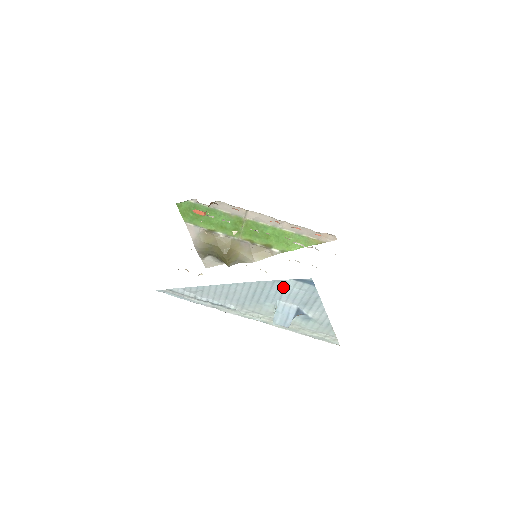
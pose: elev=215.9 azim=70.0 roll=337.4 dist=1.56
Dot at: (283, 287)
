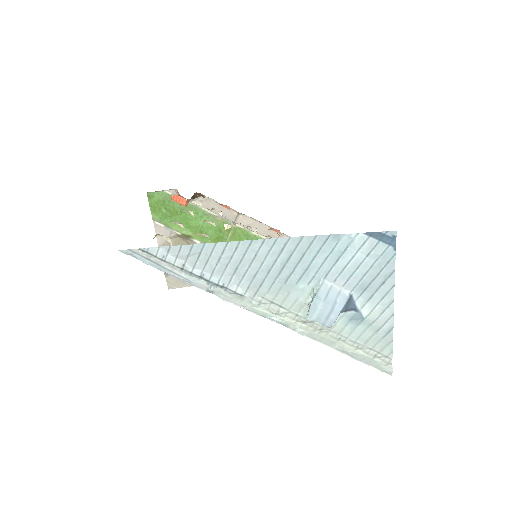
Dot at: (340, 250)
